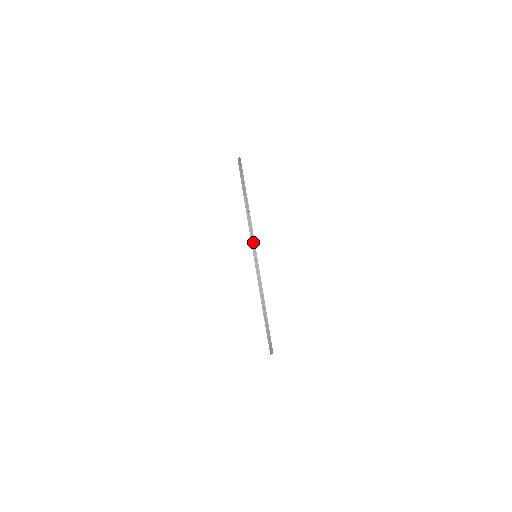
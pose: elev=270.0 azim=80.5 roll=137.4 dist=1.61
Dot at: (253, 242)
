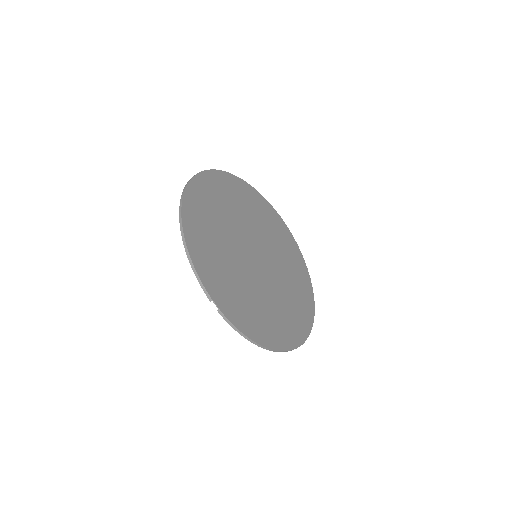
Dot at: (252, 342)
